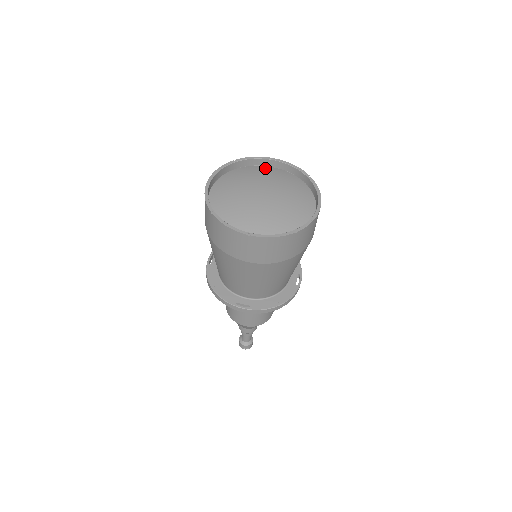
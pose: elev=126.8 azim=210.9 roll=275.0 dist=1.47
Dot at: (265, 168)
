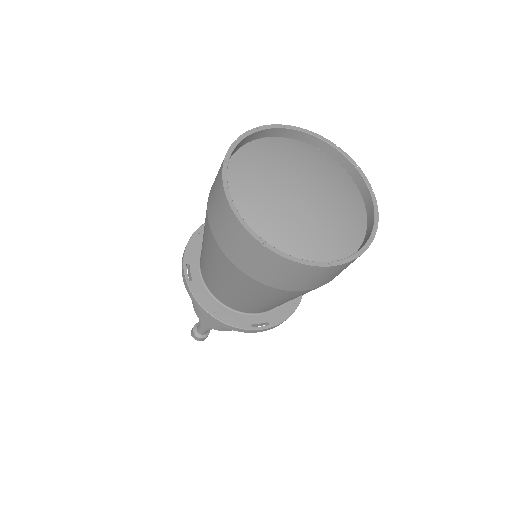
Dot at: (272, 142)
